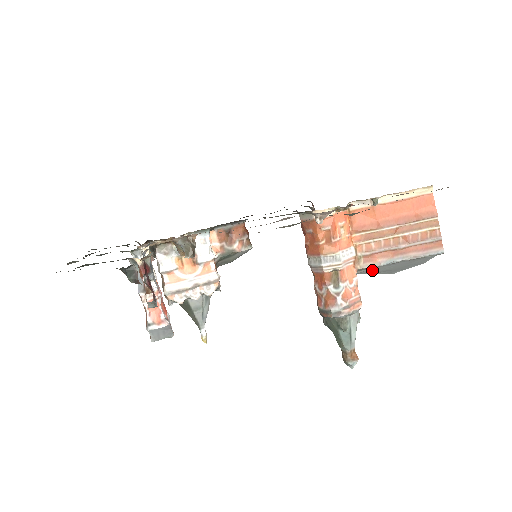
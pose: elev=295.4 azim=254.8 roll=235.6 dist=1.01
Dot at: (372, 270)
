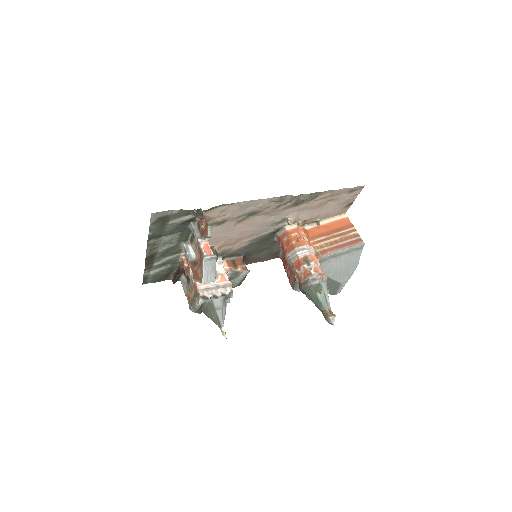
Dot at: (328, 268)
